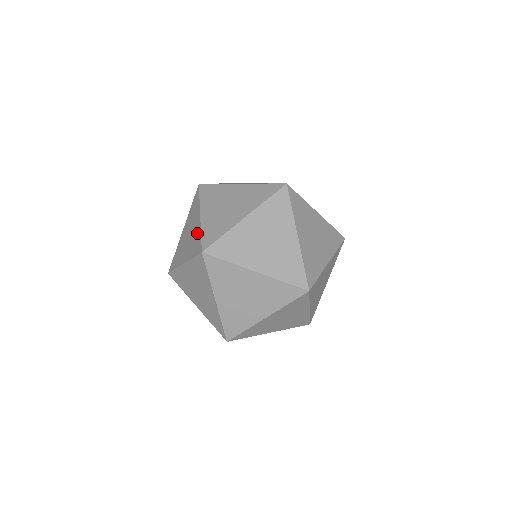
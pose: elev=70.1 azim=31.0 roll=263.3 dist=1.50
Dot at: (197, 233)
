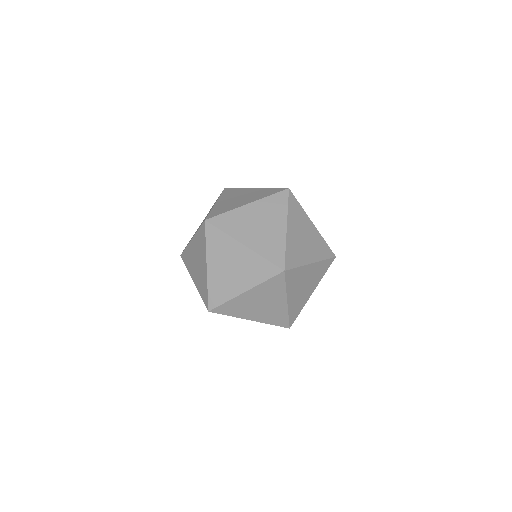
Dot at: occluded
